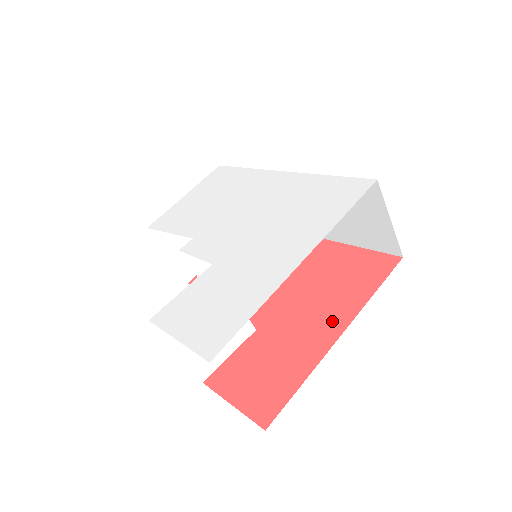
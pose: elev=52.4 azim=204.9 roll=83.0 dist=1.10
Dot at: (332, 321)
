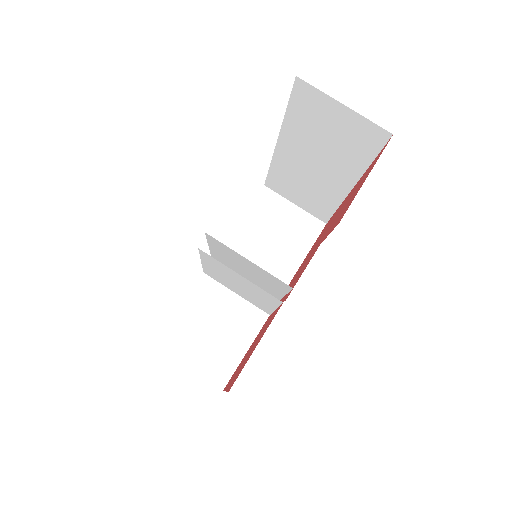
Dot at: (341, 205)
